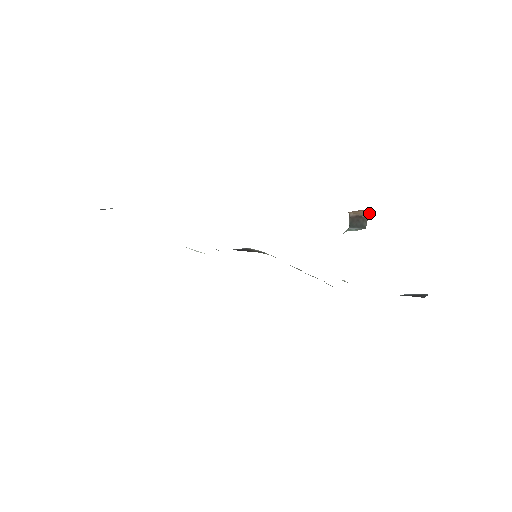
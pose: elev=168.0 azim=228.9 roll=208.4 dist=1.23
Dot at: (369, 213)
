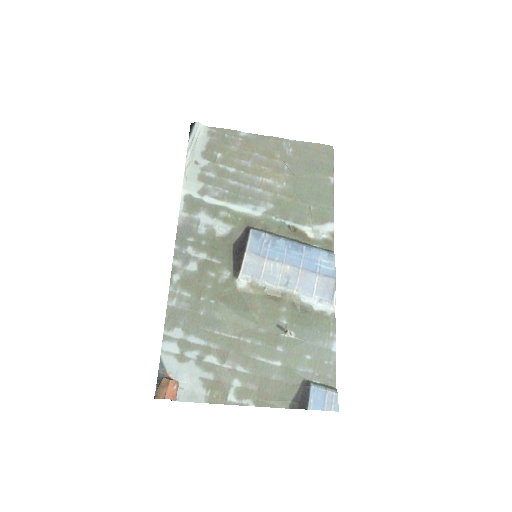
Dot at: (157, 397)
